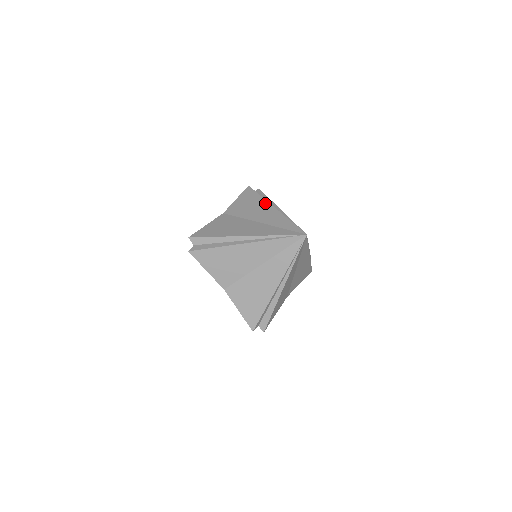
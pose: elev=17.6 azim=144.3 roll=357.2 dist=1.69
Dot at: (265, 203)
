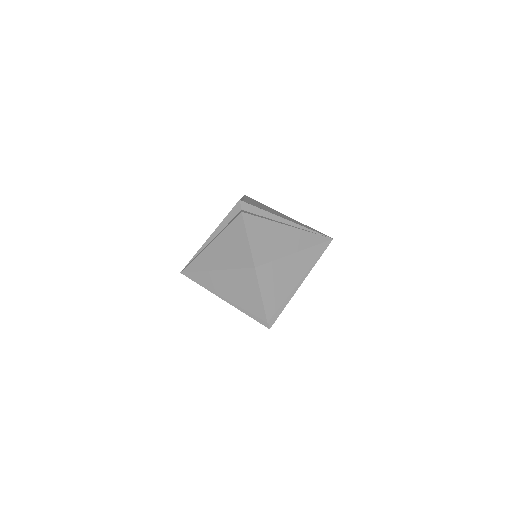
Dot at: occluded
